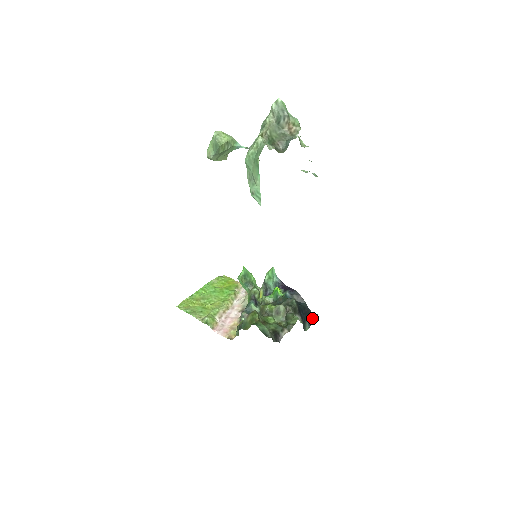
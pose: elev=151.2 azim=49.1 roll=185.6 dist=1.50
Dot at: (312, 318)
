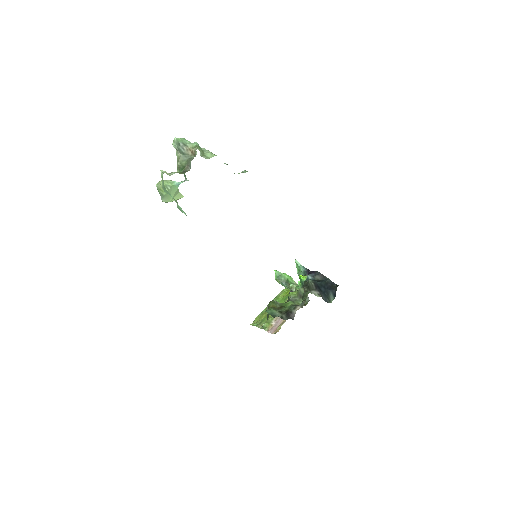
Dot at: (335, 289)
